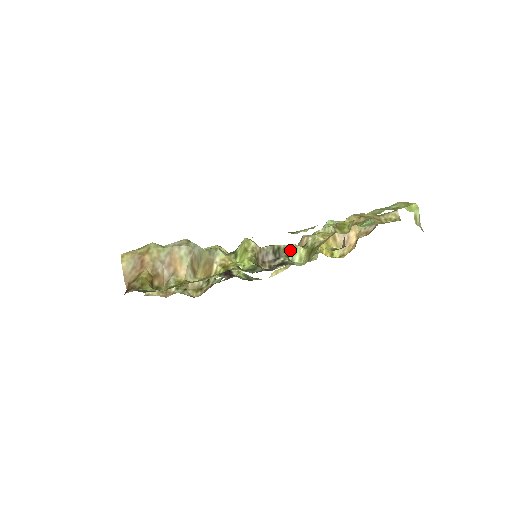
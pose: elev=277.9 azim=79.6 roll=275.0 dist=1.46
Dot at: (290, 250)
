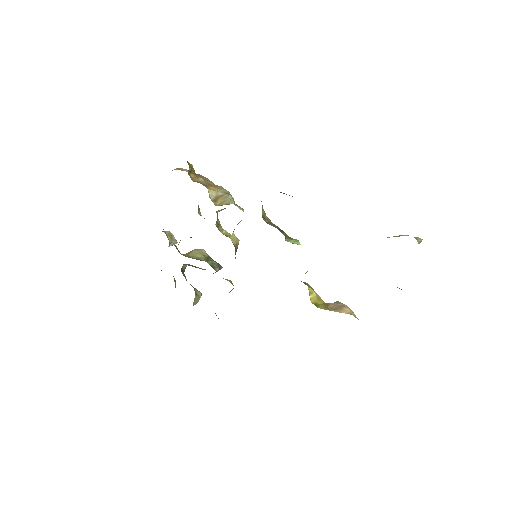
Dot at: (291, 239)
